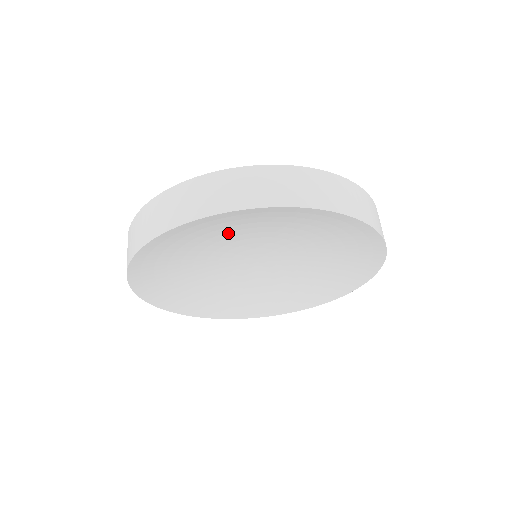
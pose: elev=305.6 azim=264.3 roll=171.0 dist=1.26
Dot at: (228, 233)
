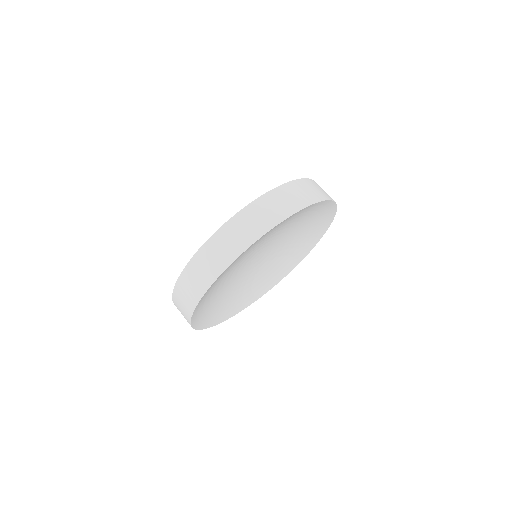
Dot at: (253, 247)
